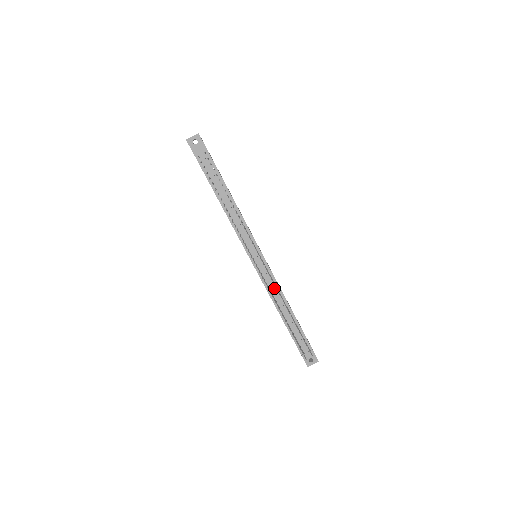
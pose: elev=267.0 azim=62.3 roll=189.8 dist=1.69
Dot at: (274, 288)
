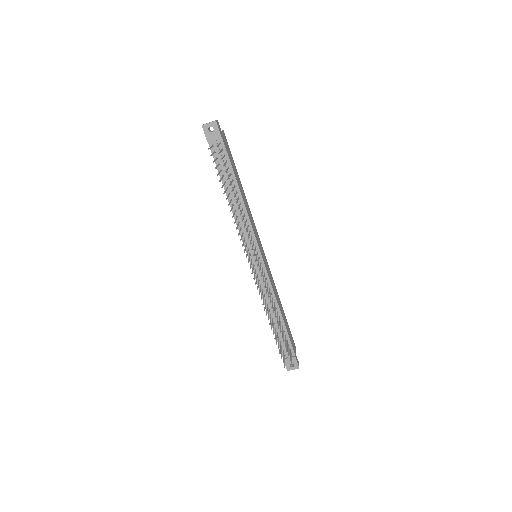
Dot at: (268, 291)
